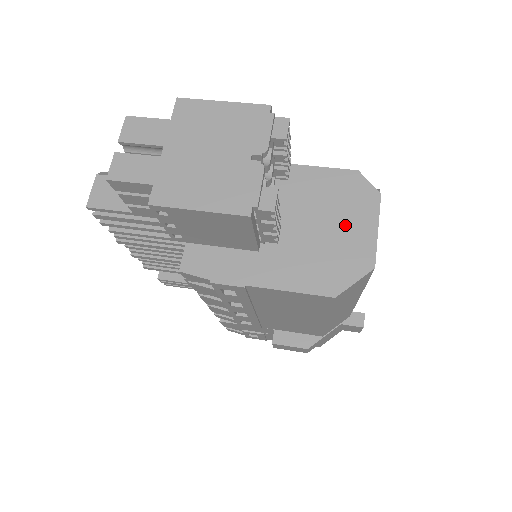
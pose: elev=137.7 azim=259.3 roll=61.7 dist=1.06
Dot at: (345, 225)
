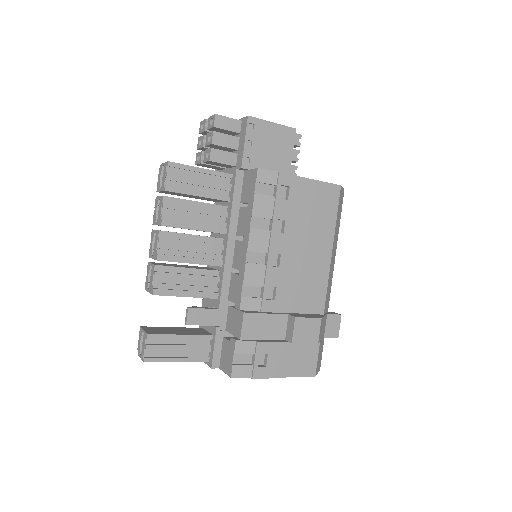
Dot at: occluded
